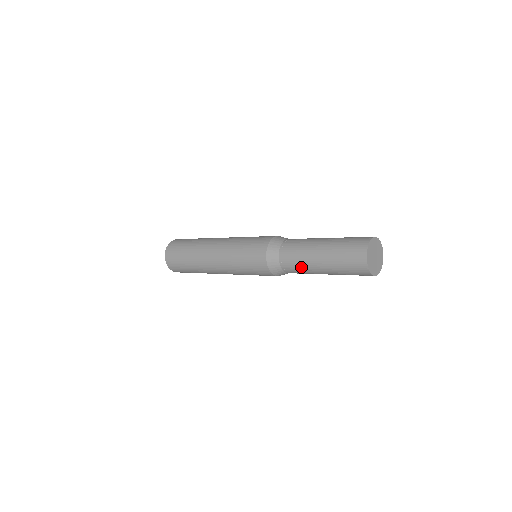
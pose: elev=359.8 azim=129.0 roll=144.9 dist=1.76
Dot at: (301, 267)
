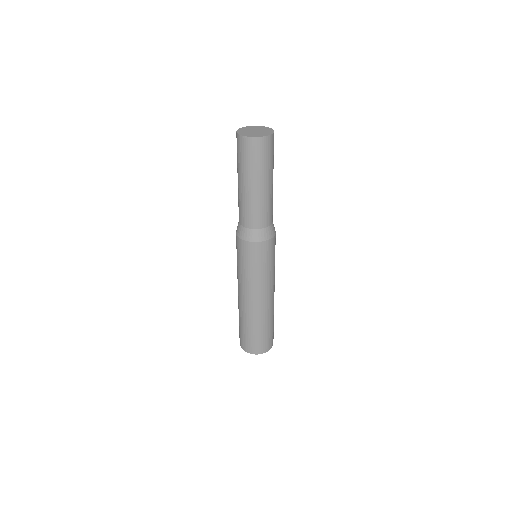
Dot at: (239, 202)
